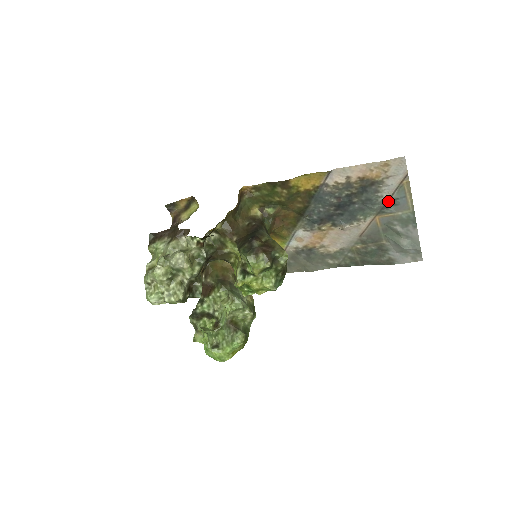
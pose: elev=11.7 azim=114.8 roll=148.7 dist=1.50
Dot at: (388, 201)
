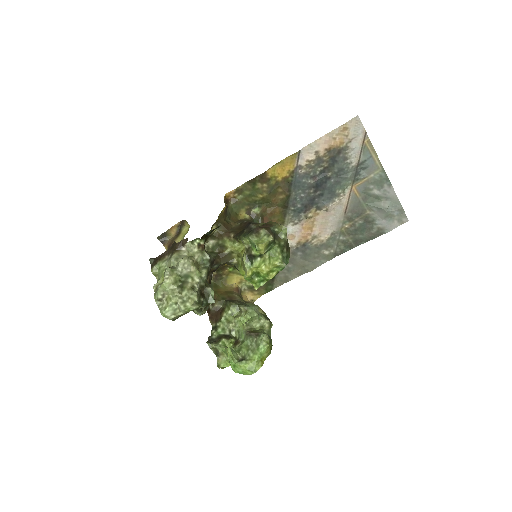
Dot at: (358, 166)
